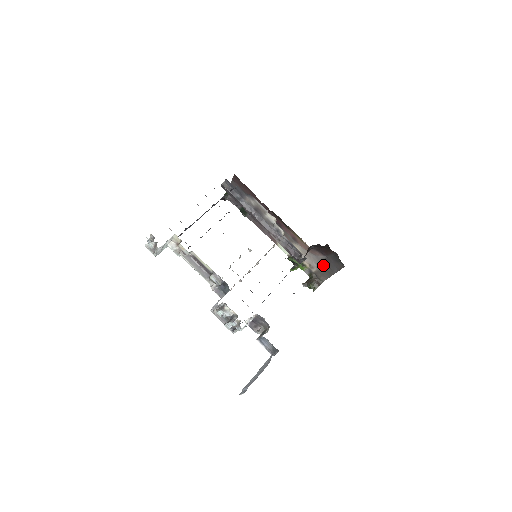
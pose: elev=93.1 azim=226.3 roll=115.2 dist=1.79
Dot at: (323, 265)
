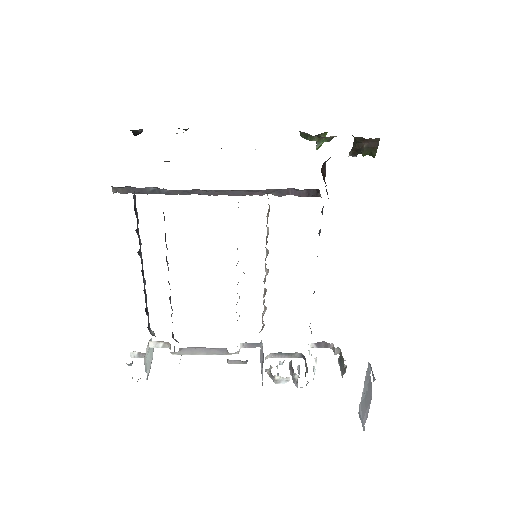
Dot at: occluded
